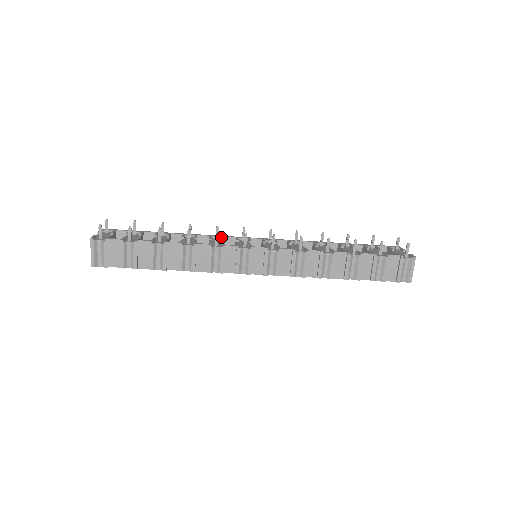
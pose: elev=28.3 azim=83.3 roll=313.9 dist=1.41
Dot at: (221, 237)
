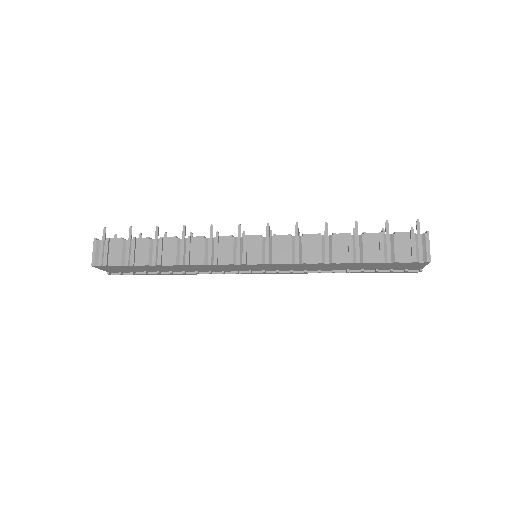
Dot at: occluded
